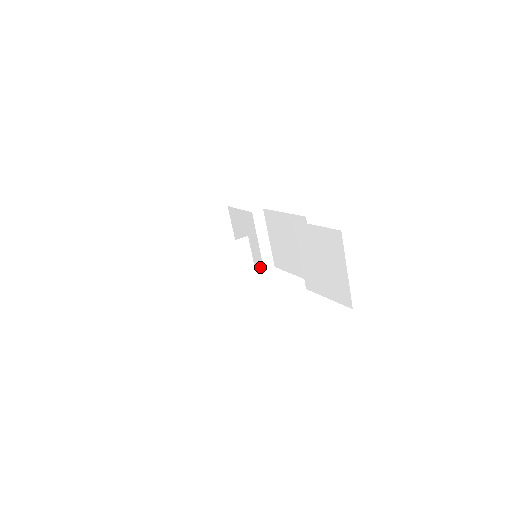
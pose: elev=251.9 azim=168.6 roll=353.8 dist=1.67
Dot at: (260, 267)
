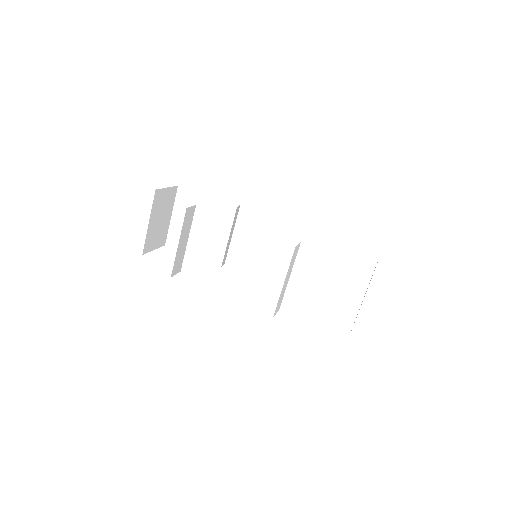
Dot at: (214, 262)
